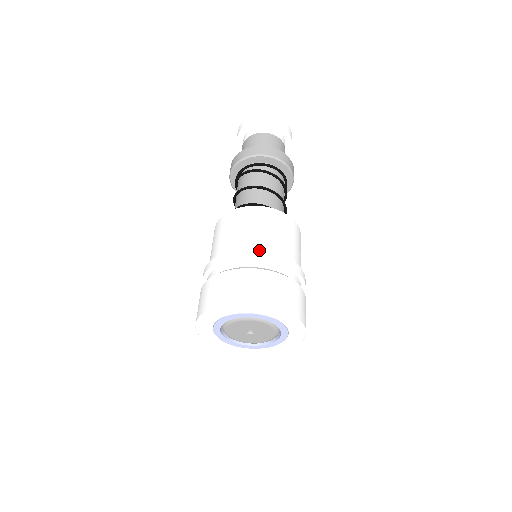
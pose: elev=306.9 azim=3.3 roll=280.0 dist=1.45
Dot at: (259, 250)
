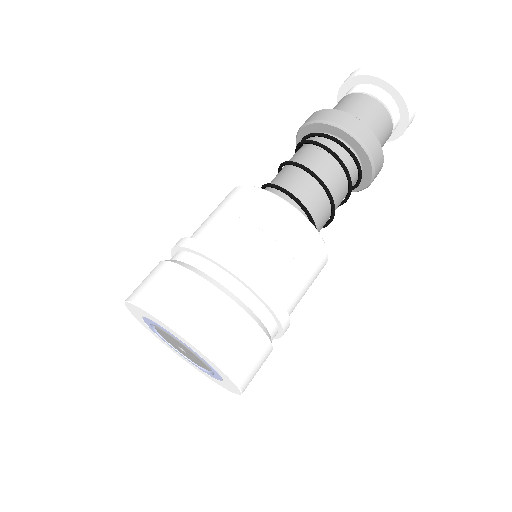
Dot at: (218, 250)
